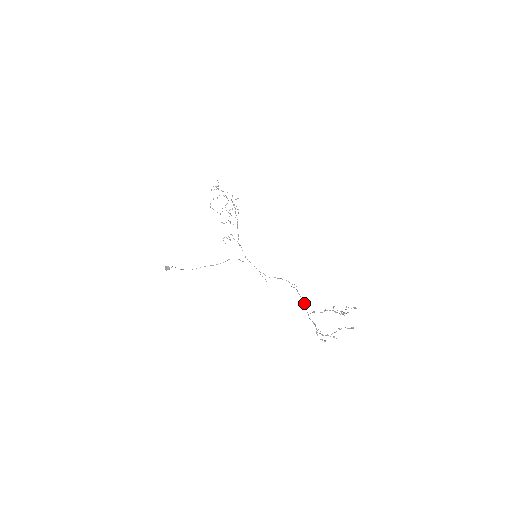
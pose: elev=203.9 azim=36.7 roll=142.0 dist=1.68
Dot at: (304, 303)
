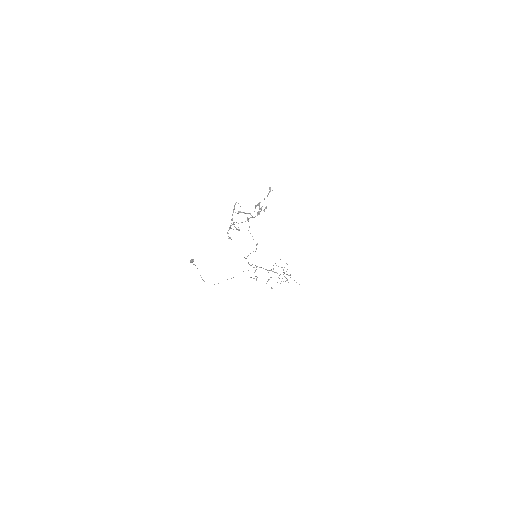
Dot at: occluded
